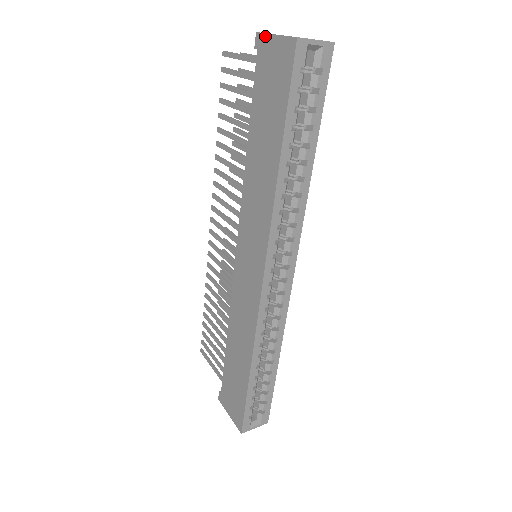
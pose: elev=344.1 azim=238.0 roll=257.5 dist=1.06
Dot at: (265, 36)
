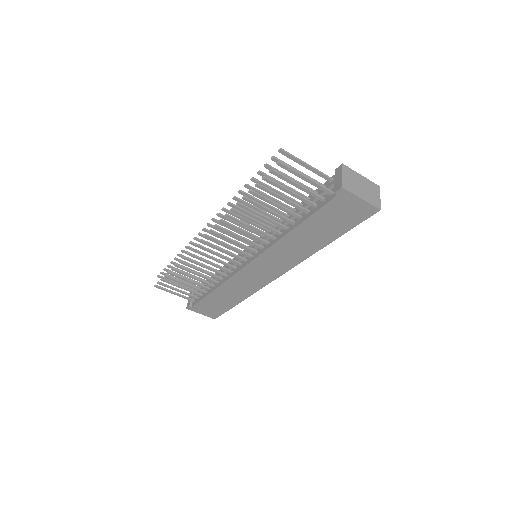
Dot at: (351, 194)
